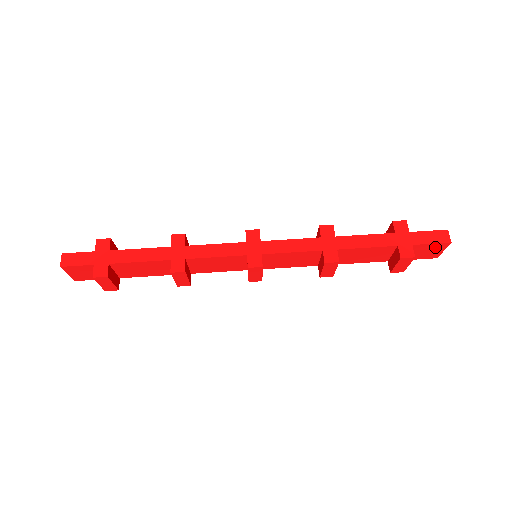
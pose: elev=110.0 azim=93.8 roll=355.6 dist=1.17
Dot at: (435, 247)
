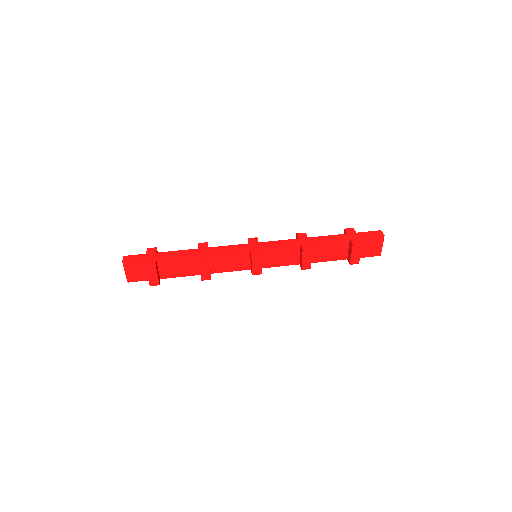
Dot at: (375, 241)
